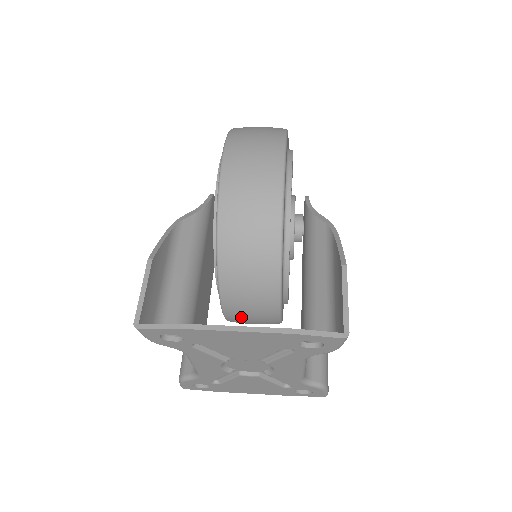
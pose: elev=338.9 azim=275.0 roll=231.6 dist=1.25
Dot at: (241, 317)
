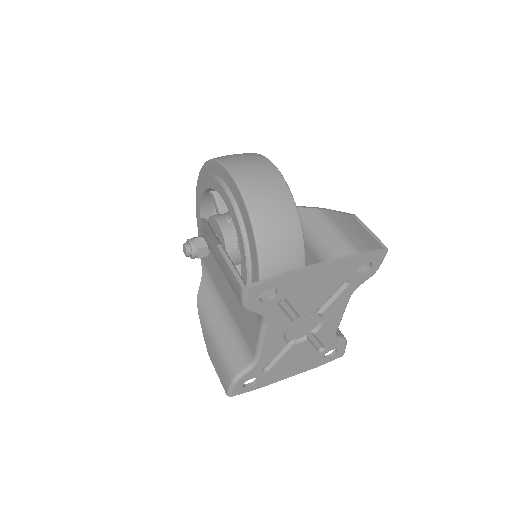
Dot at: occluded
